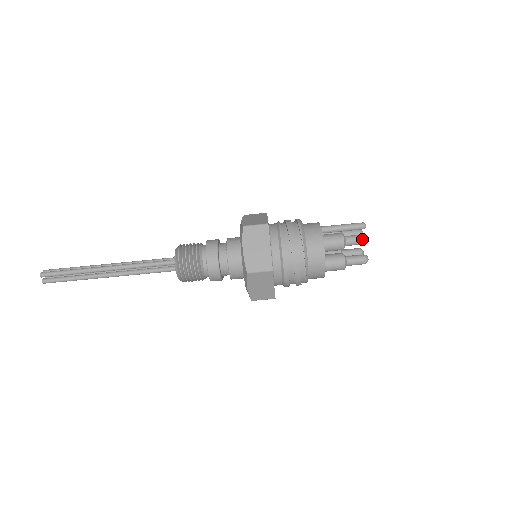
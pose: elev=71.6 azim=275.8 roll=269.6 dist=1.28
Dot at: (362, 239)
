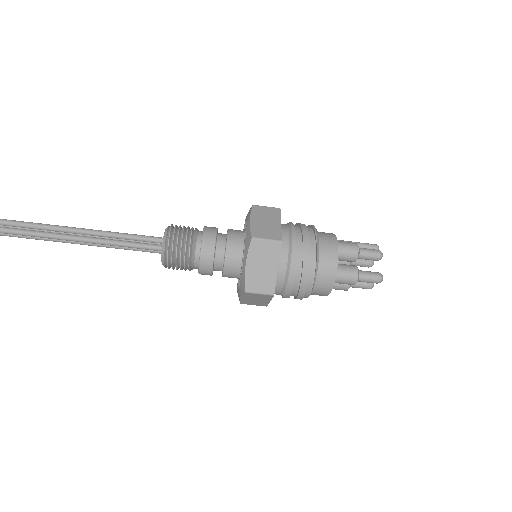
Dot at: (377, 251)
